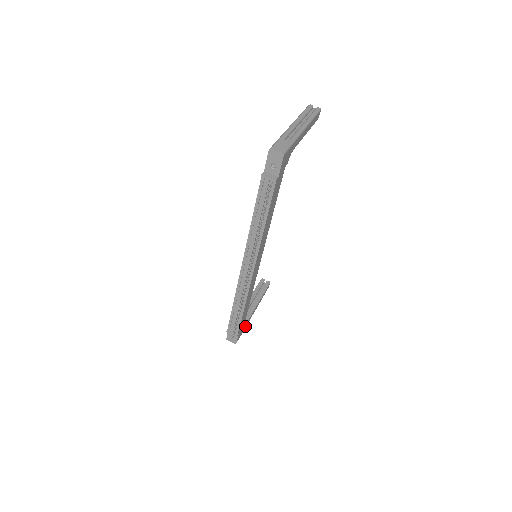
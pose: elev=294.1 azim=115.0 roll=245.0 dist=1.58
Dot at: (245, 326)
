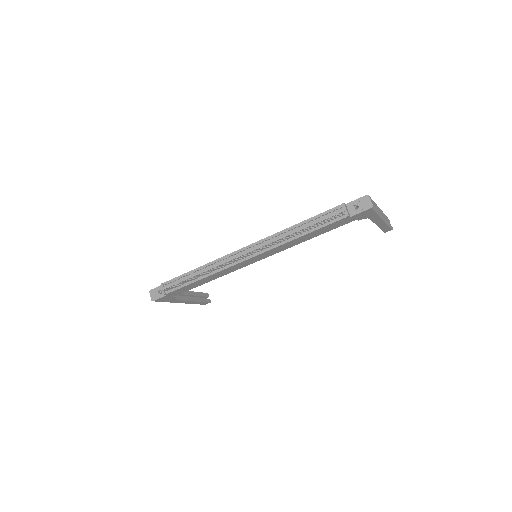
Dot at: (170, 300)
